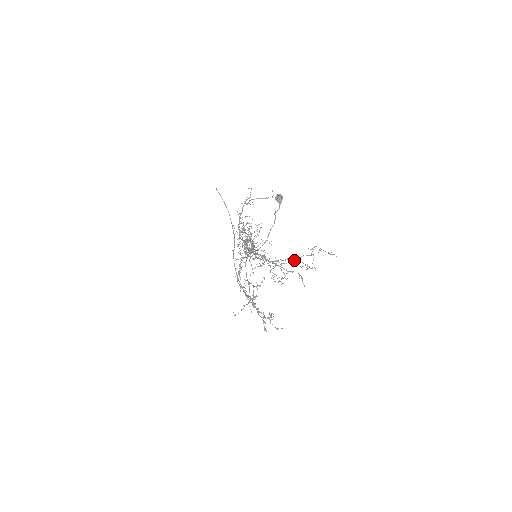
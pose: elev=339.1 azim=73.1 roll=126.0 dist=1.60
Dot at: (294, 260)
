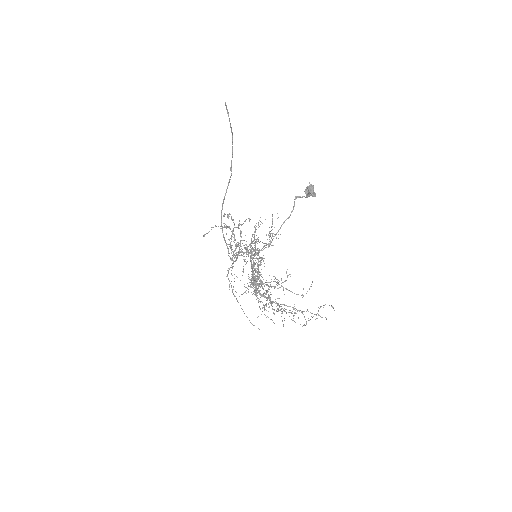
Dot at: (297, 310)
